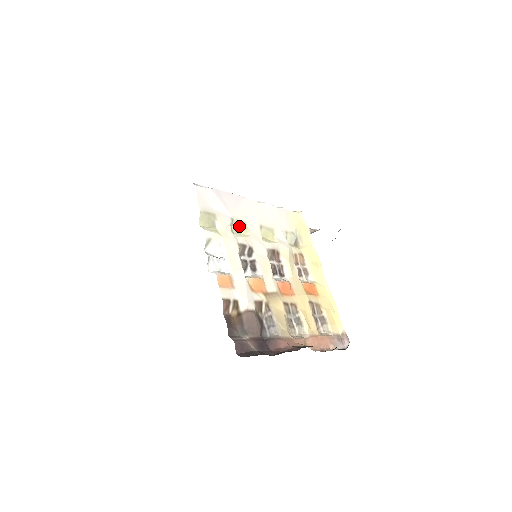
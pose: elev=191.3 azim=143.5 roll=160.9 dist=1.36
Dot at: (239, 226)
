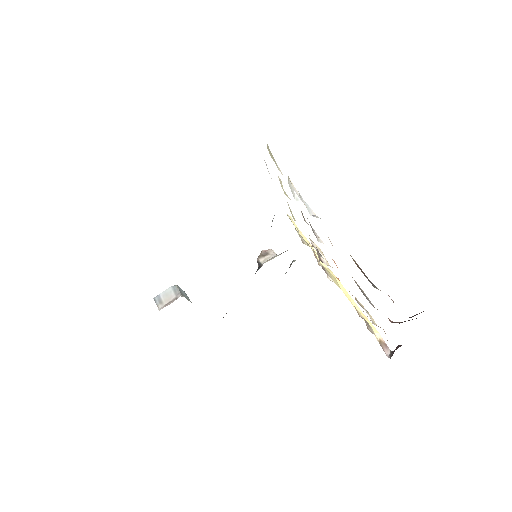
Dot at: (282, 186)
